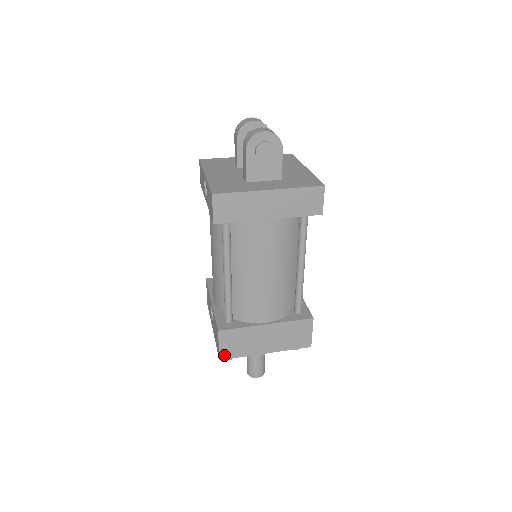
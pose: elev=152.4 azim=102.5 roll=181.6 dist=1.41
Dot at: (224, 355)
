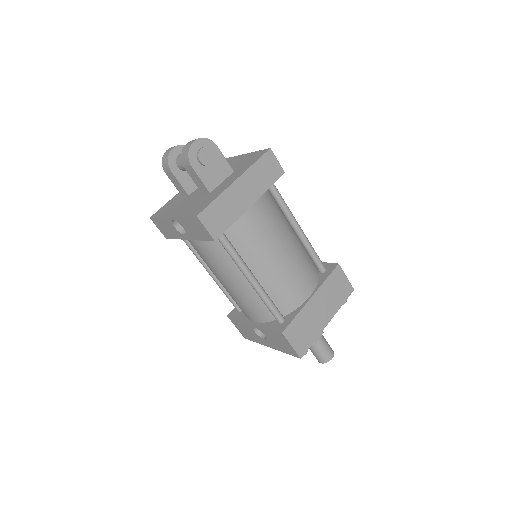
Dot at: (301, 351)
